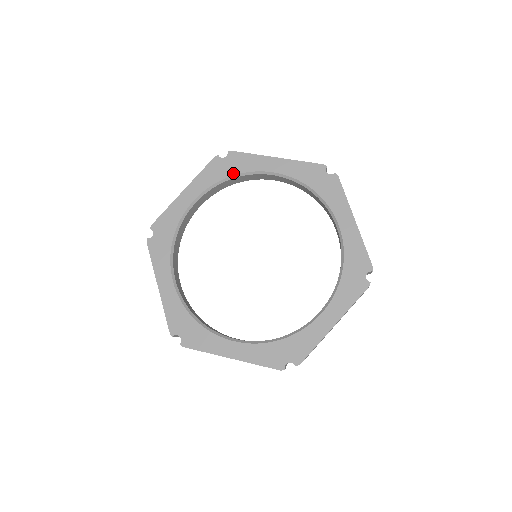
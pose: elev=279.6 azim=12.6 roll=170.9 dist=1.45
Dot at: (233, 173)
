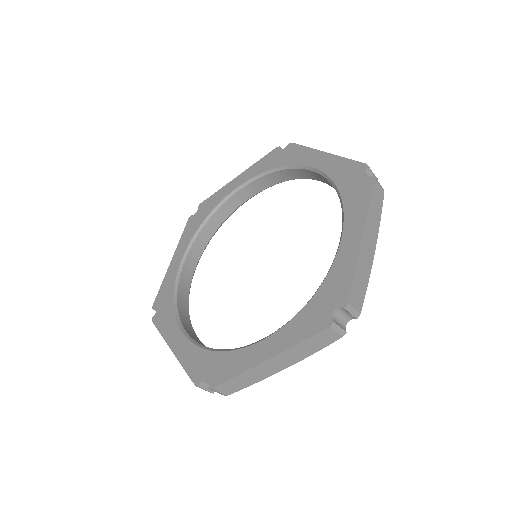
Dot at: (207, 215)
